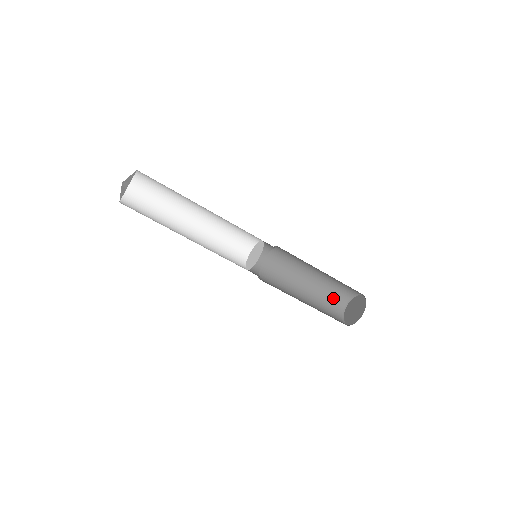
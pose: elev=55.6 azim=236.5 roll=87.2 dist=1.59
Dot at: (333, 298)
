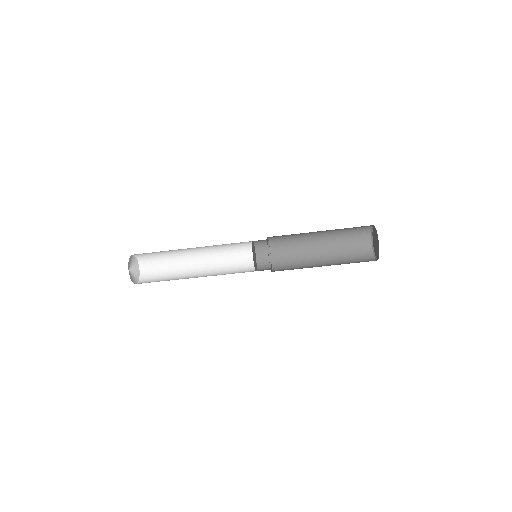
Dot at: (354, 239)
